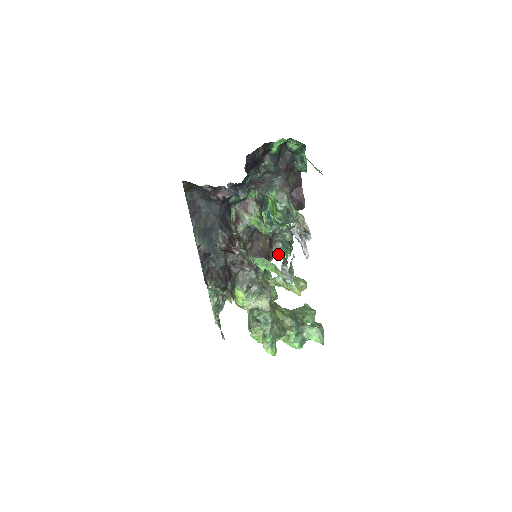
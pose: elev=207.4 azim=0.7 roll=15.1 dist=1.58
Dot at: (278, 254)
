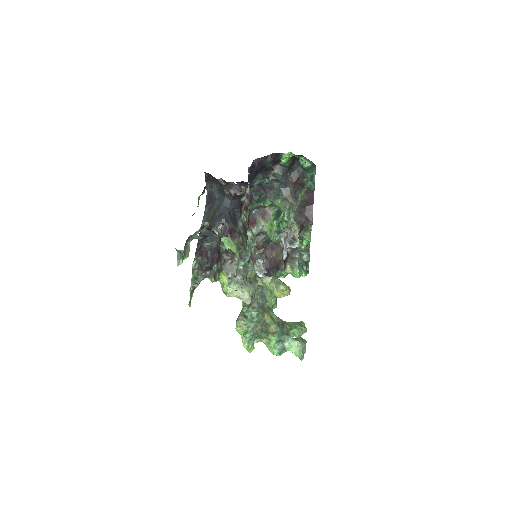
Dot at: (292, 270)
